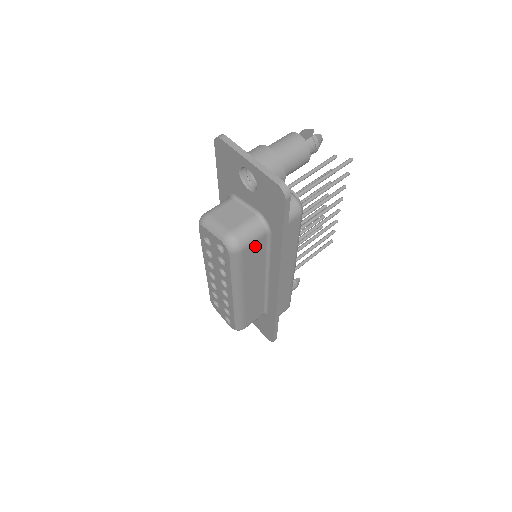
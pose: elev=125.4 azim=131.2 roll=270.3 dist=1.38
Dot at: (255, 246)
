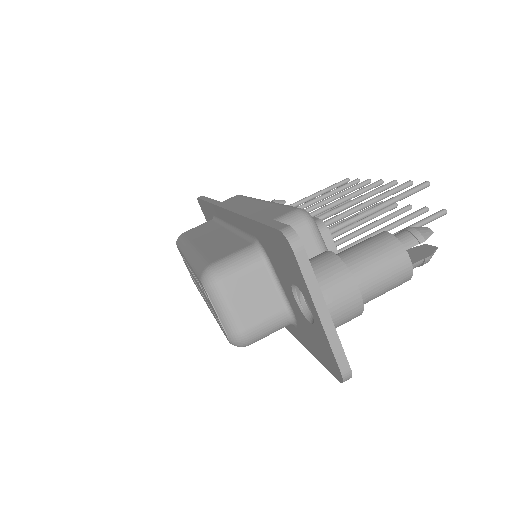
Dot at: occluded
